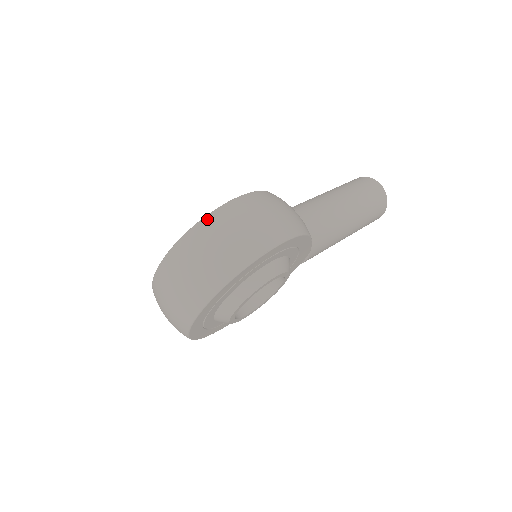
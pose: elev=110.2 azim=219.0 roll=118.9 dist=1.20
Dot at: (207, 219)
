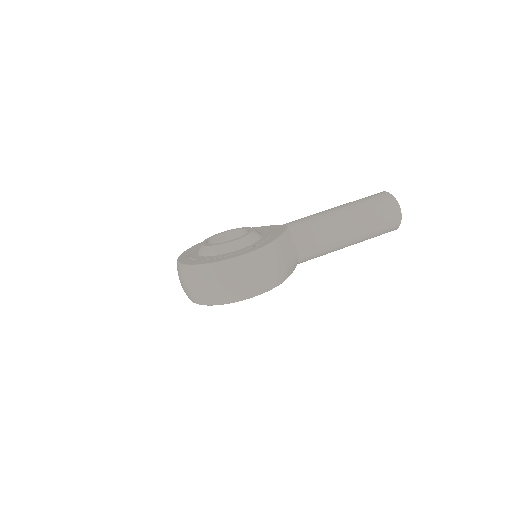
Dot at: (211, 267)
